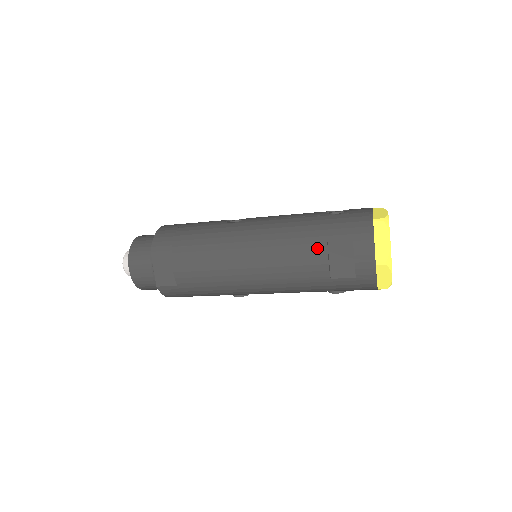
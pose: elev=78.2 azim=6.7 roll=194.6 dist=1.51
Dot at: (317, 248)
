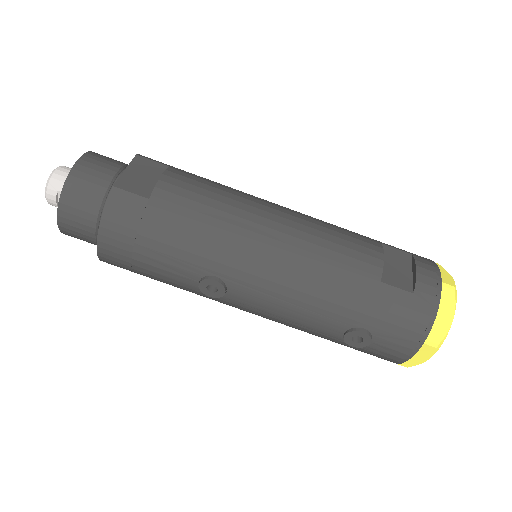
Dot at: (370, 242)
